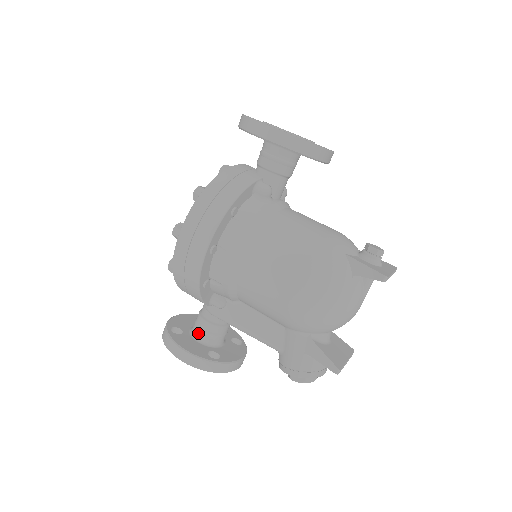
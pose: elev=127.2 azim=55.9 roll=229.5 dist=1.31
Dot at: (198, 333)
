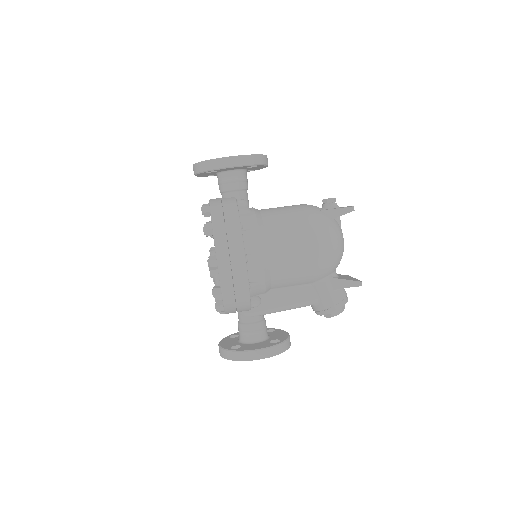
Dot at: (251, 337)
